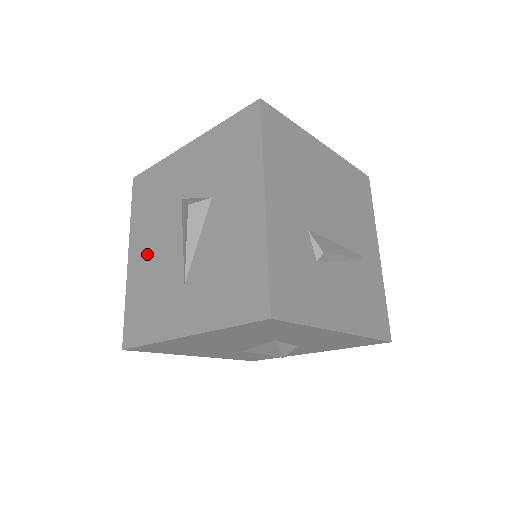
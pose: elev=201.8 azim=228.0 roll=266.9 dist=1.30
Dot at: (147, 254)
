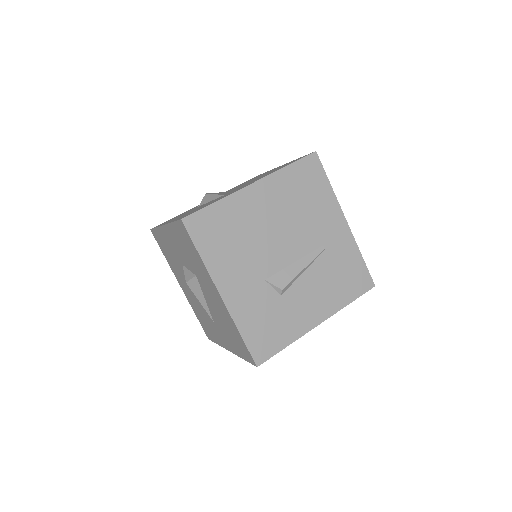
Dot at: (187, 290)
